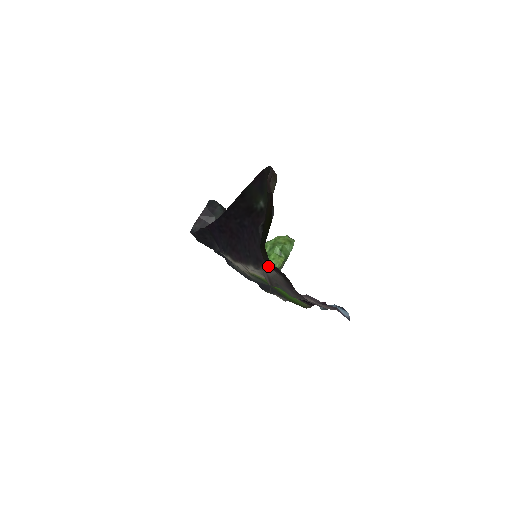
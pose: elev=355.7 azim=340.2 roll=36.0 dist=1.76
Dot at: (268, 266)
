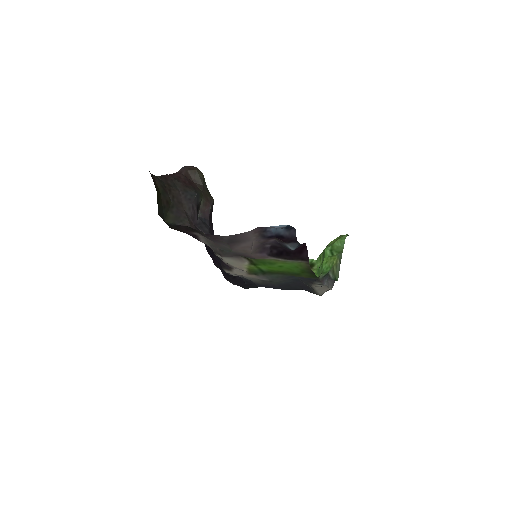
Dot at: (192, 235)
